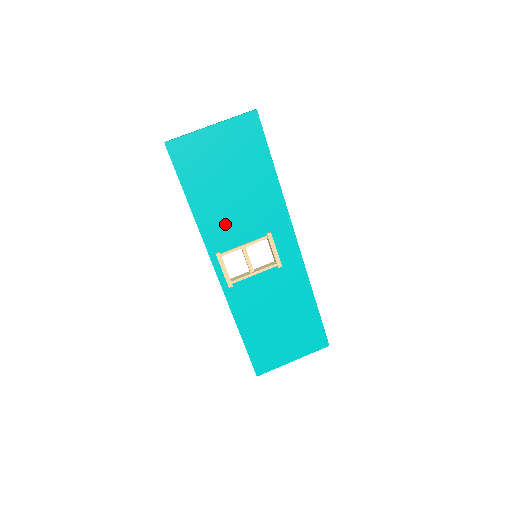
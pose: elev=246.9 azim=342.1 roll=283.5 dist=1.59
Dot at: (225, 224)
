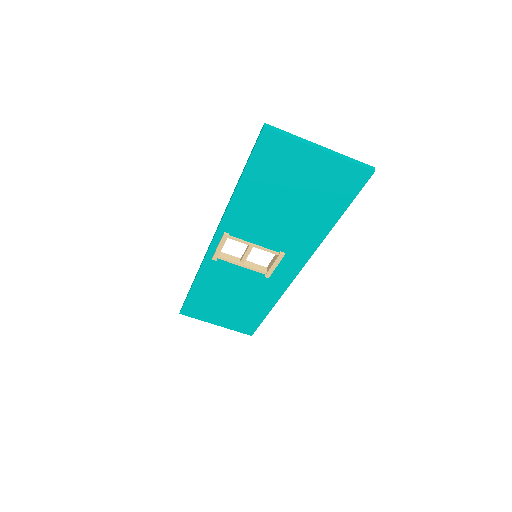
Dot at: (254, 221)
